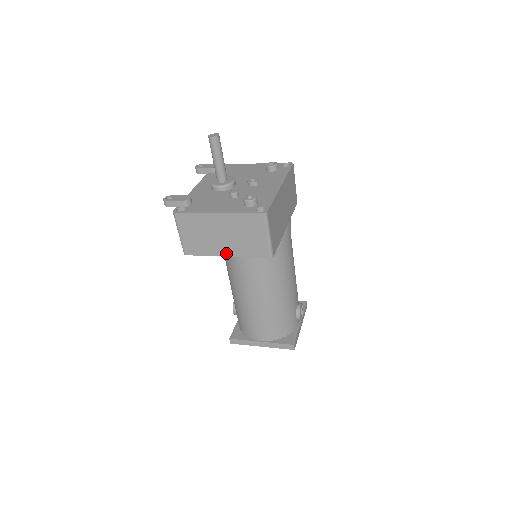
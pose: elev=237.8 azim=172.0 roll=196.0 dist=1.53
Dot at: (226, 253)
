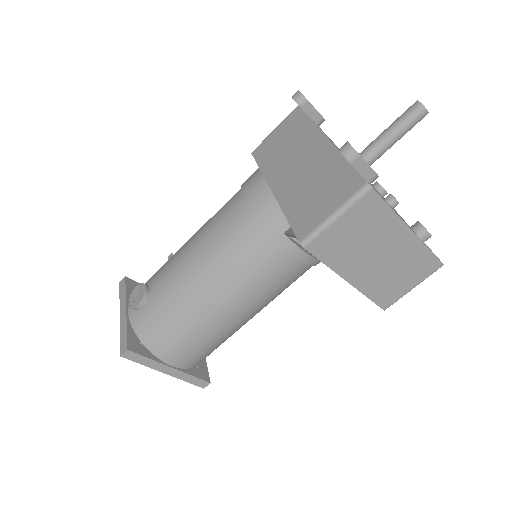
Dot at: (353, 278)
